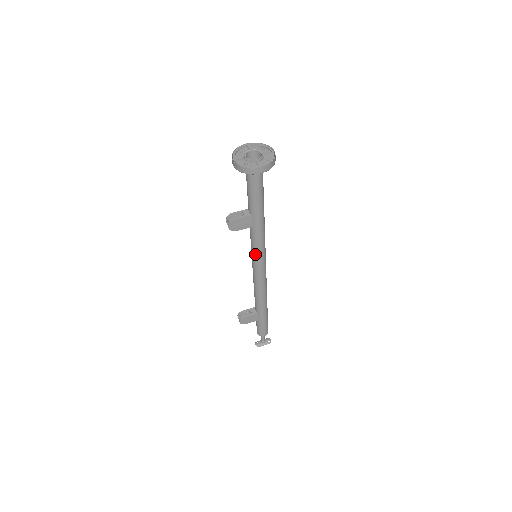
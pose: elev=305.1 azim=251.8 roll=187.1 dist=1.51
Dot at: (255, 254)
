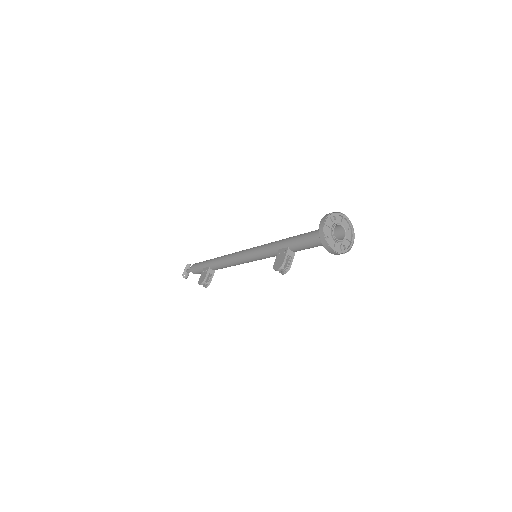
Dot at: occluded
